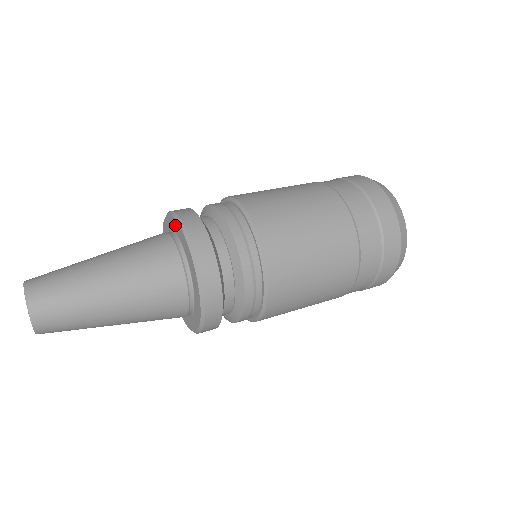
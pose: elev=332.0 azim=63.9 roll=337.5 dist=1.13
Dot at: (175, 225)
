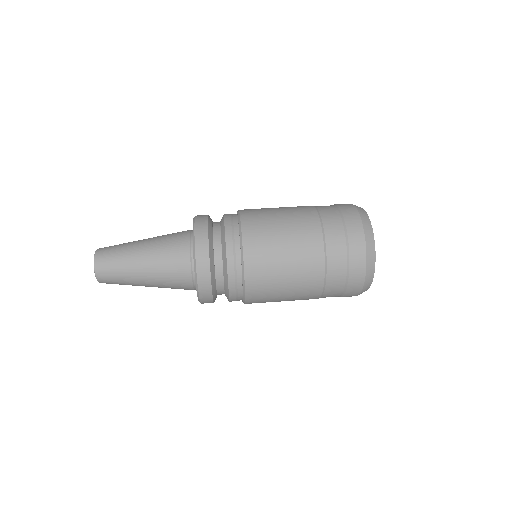
Dot at: occluded
